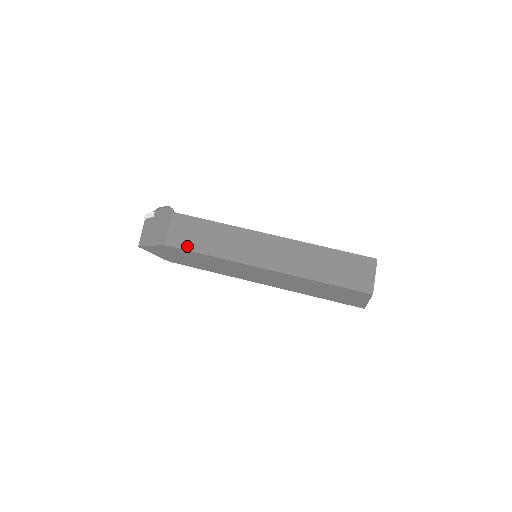
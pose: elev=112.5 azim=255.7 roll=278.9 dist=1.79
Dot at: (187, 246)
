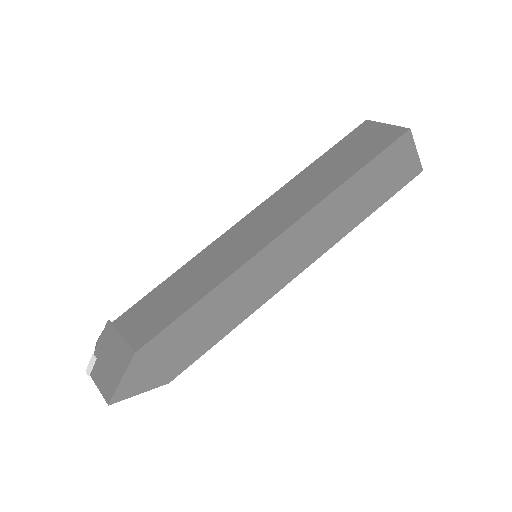
Dot at: (164, 322)
